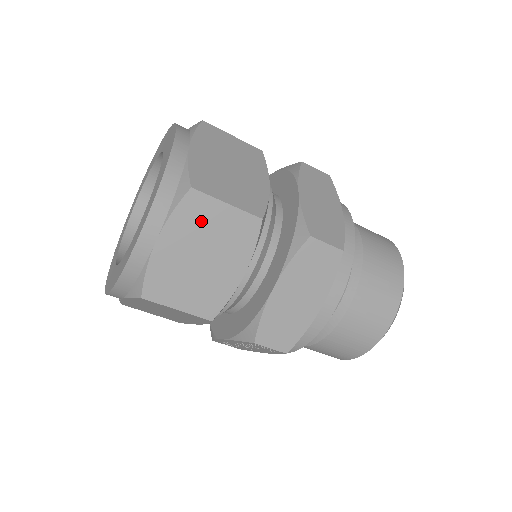
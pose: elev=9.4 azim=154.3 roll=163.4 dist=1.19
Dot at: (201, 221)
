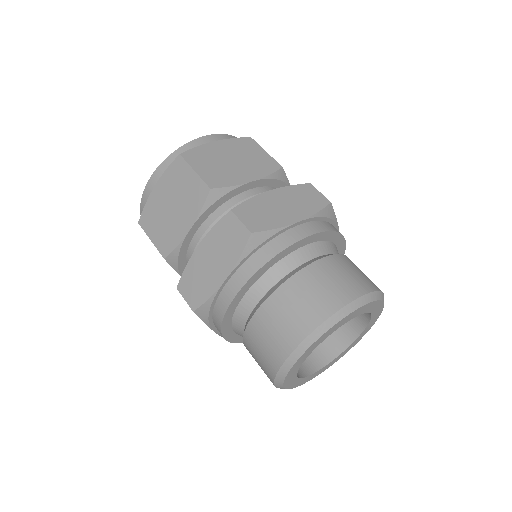
Dot at: (178, 179)
